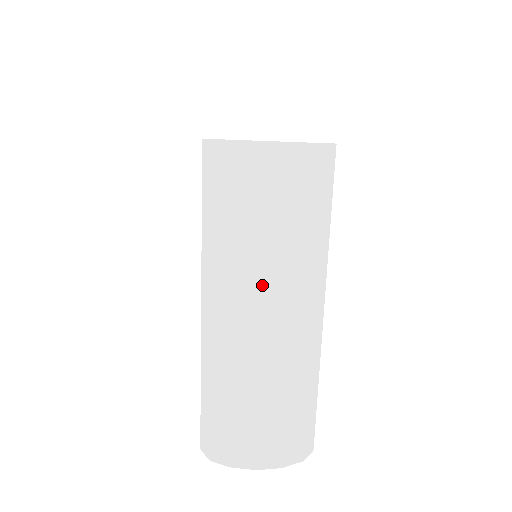
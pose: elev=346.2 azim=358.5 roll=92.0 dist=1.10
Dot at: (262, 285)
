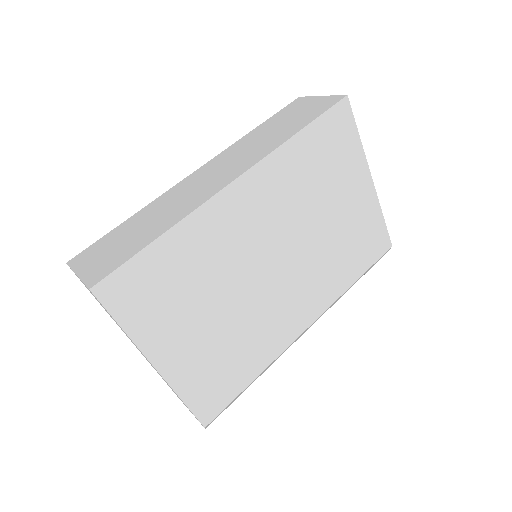
Dot at: occluded
